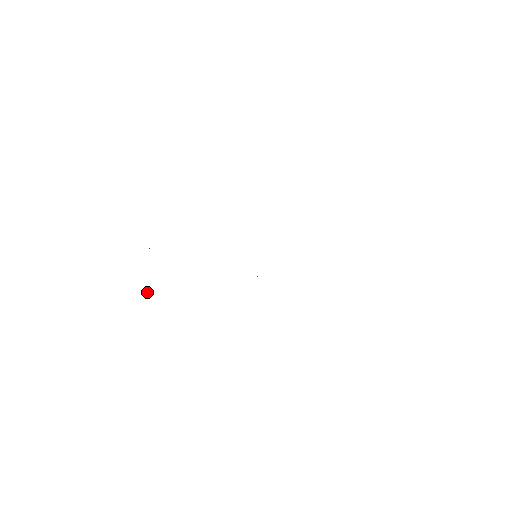
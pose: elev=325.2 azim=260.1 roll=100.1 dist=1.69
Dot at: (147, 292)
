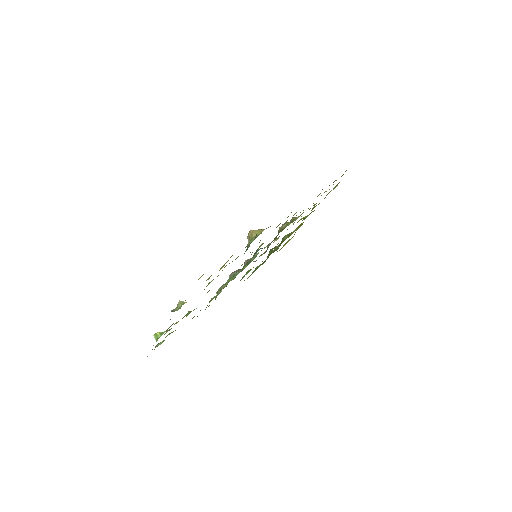
Dot at: (156, 334)
